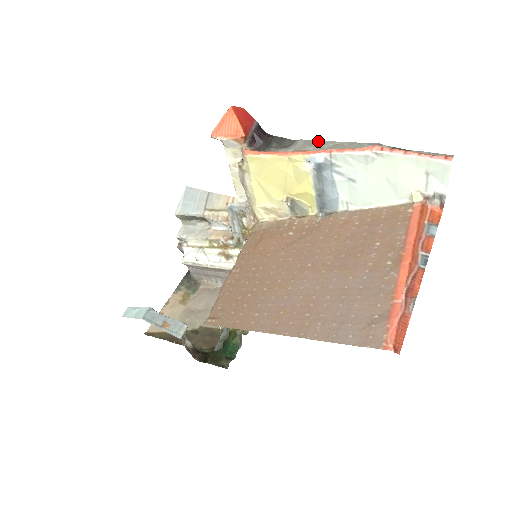
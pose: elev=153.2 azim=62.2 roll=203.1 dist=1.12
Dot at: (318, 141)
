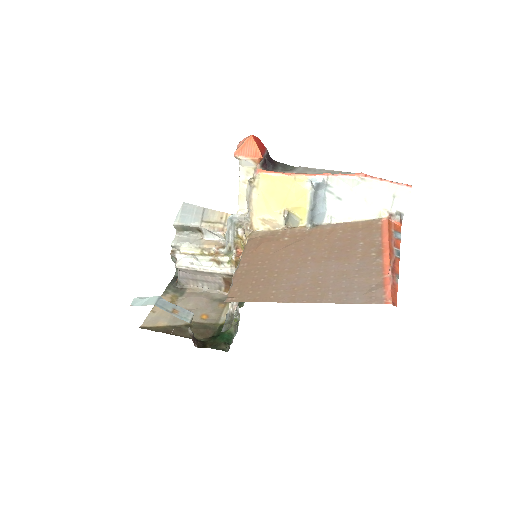
Dot at: (314, 168)
